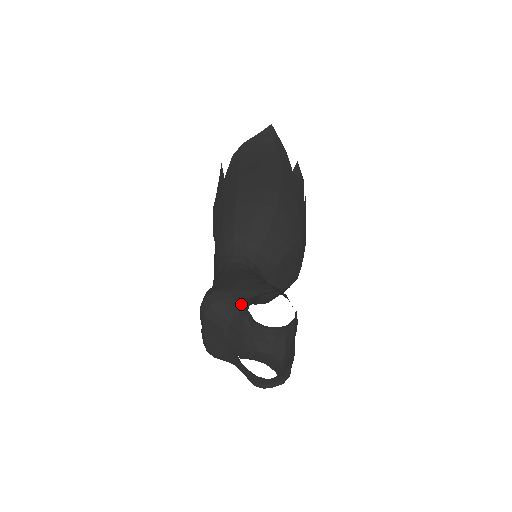
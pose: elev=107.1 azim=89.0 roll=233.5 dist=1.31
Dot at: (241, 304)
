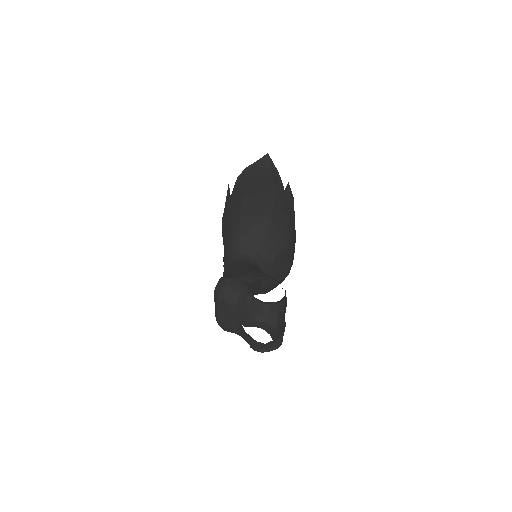
Dot at: (245, 287)
